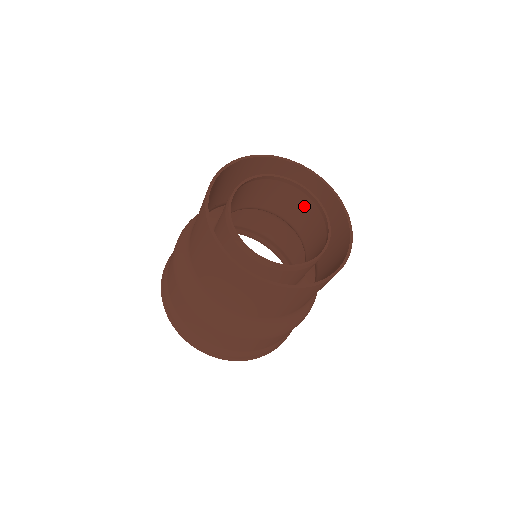
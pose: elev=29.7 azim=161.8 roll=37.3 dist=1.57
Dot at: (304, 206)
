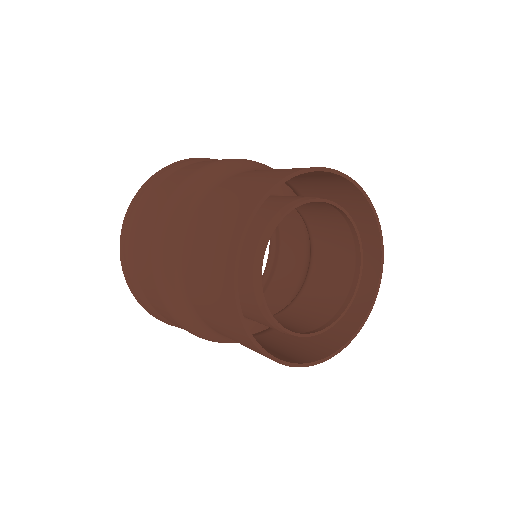
Dot at: occluded
